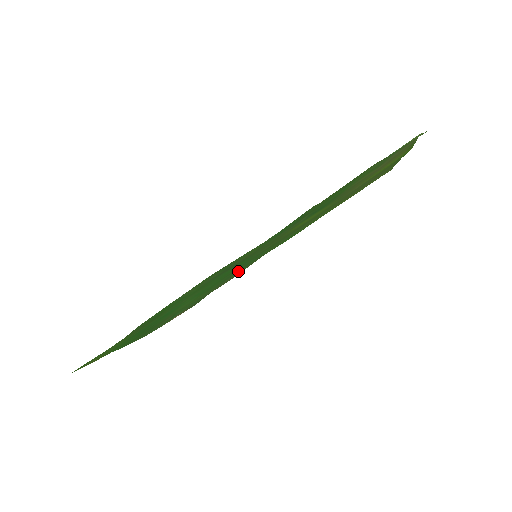
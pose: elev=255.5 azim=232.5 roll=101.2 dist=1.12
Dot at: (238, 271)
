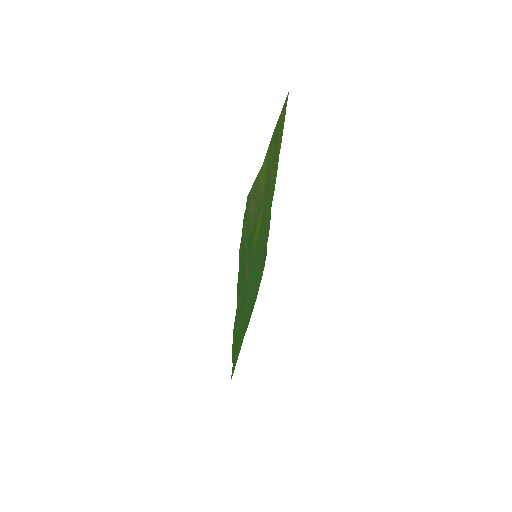
Dot at: (263, 241)
